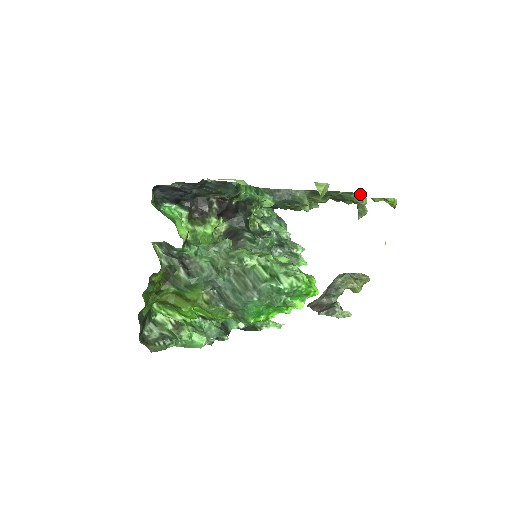
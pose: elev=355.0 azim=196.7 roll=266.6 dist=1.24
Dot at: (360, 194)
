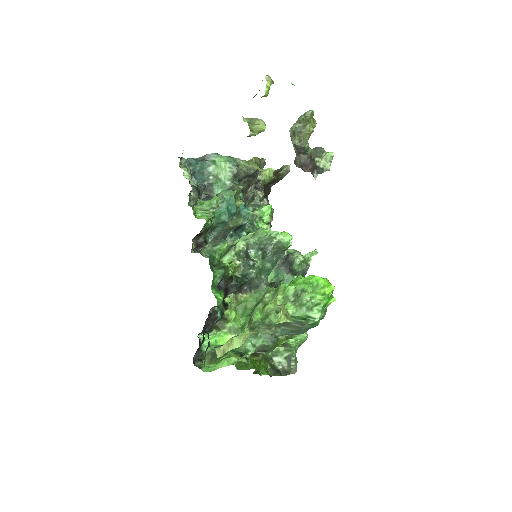
Dot at: occluded
